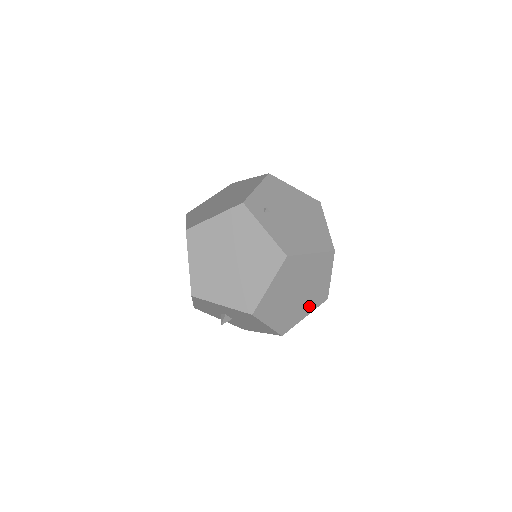
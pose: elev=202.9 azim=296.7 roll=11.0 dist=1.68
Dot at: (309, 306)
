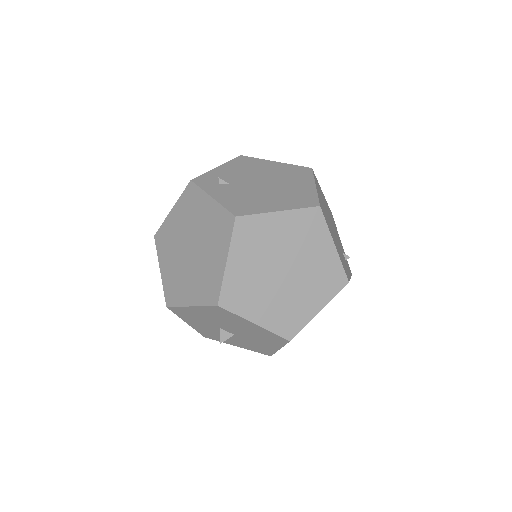
Dot at: (318, 294)
